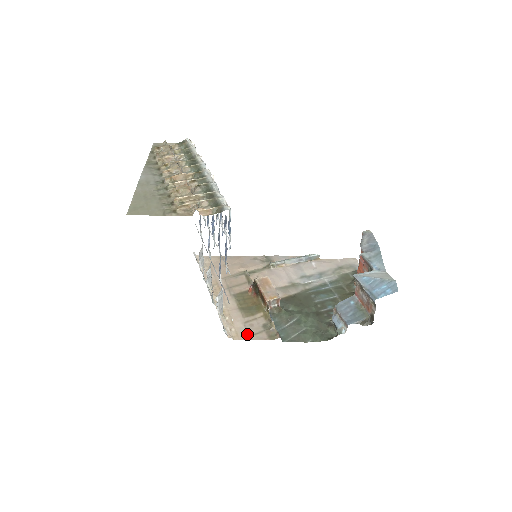
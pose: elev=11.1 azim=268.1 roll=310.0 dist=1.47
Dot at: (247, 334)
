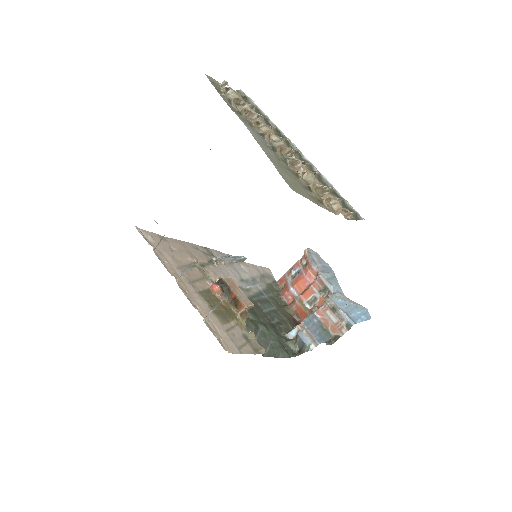
Dot at: (236, 346)
